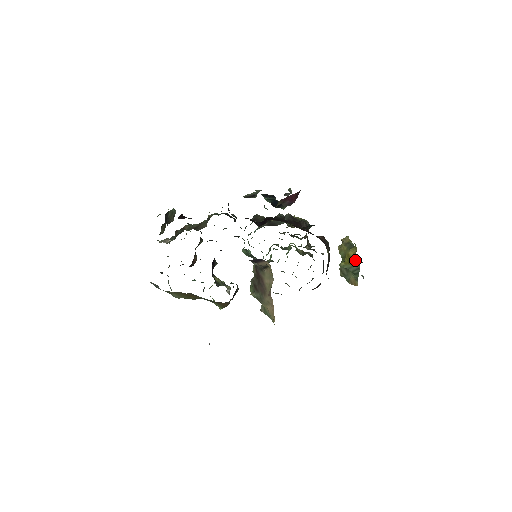
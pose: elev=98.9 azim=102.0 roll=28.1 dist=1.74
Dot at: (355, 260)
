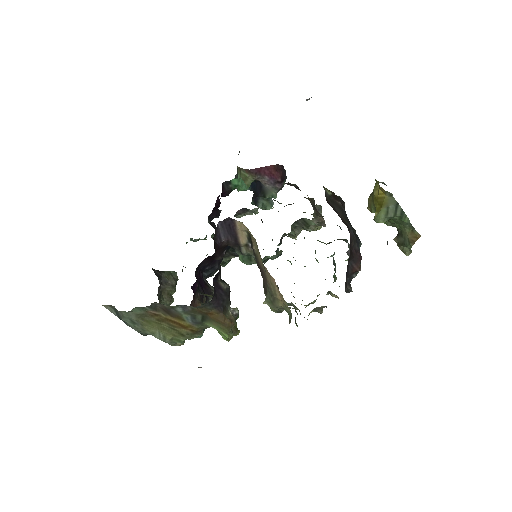
Dot at: (384, 195)
